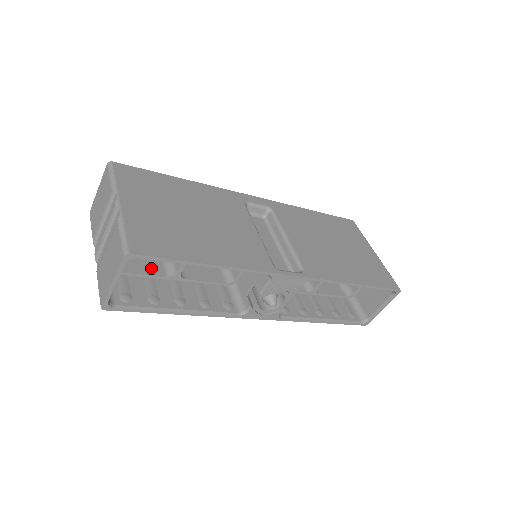
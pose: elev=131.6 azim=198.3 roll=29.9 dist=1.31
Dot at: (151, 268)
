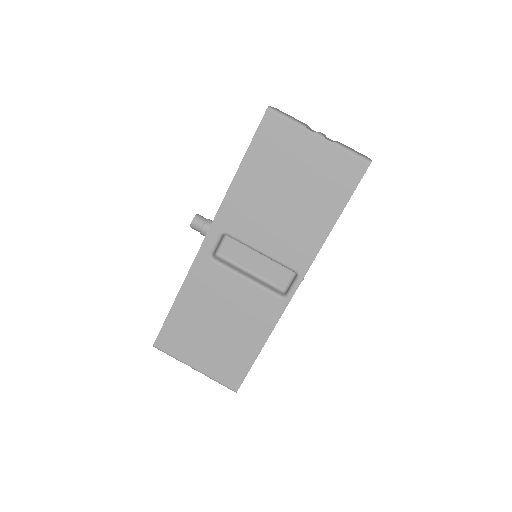
Dot at: occluded
